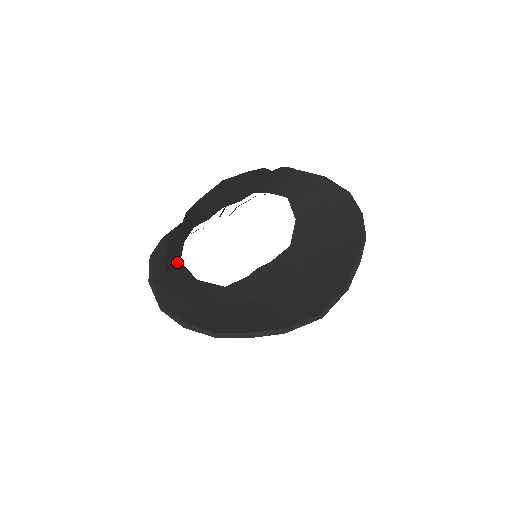
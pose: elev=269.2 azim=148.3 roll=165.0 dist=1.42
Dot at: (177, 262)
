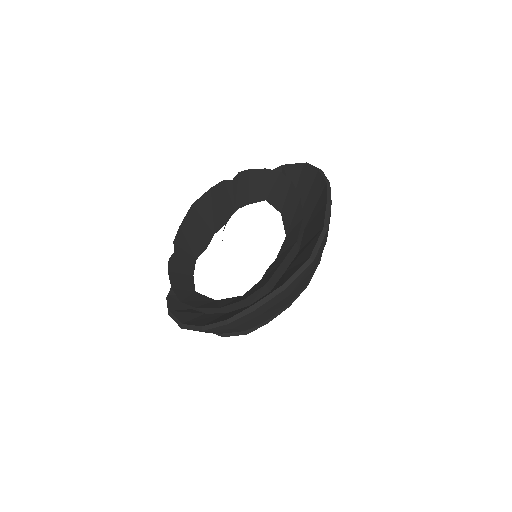
Dot at: (191, 292)
